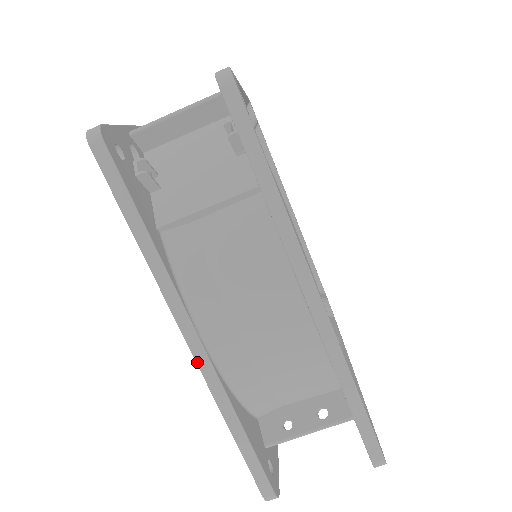
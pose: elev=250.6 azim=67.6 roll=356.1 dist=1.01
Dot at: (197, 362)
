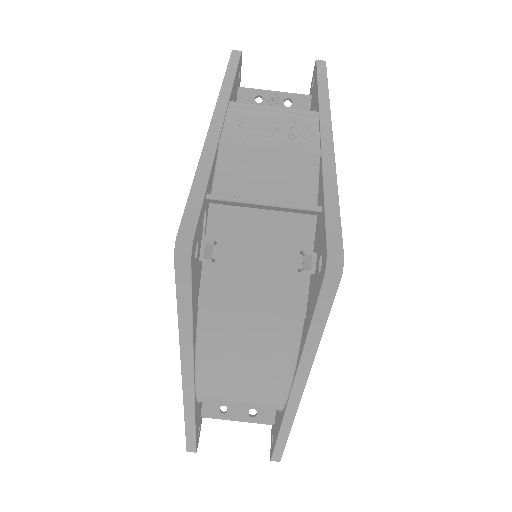
Dot at: (184, 393)
